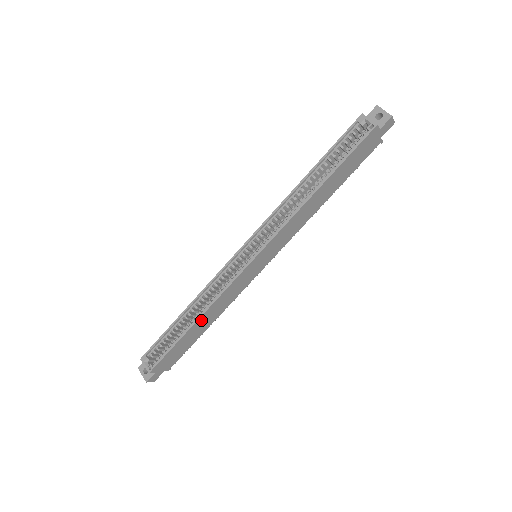
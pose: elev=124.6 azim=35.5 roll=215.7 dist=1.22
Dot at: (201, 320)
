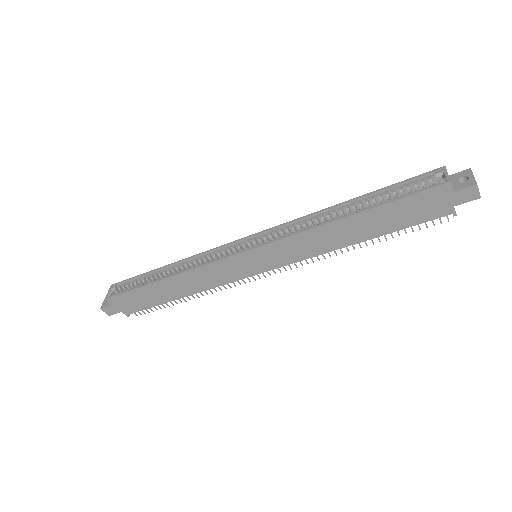
Dot at: (171, 282)
